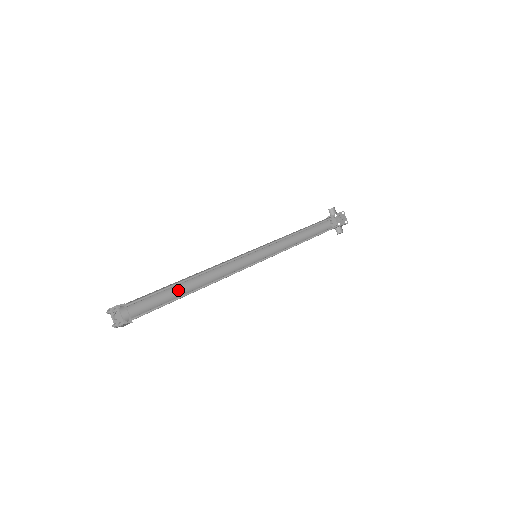
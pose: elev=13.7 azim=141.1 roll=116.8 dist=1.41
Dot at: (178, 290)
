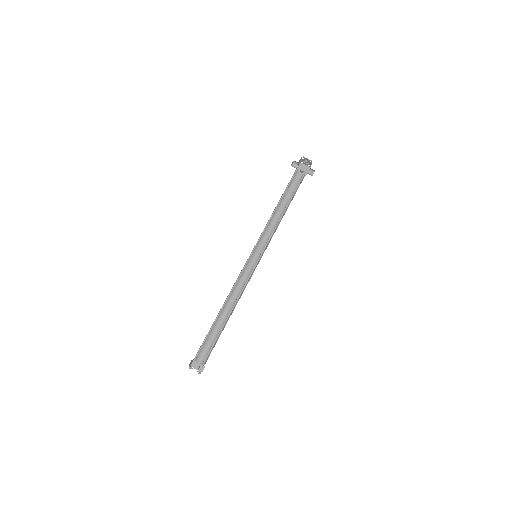
Dot at: (222, 322)
